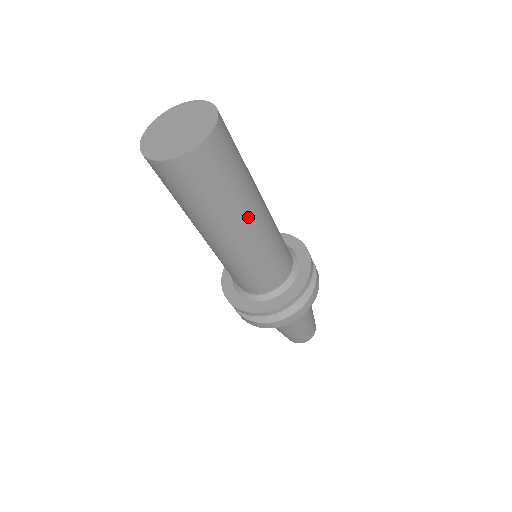
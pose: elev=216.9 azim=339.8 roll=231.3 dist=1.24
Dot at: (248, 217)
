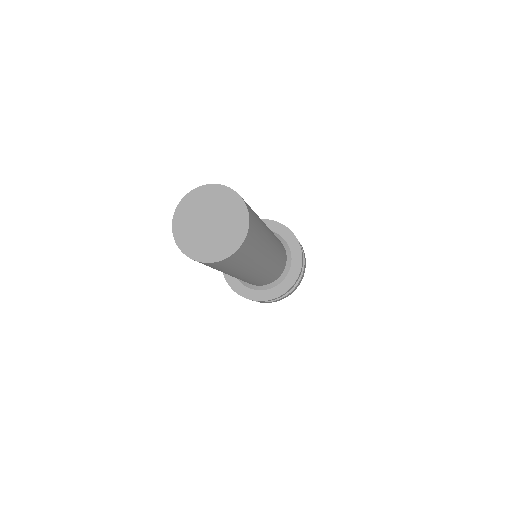
Dot at: (269, 245)
